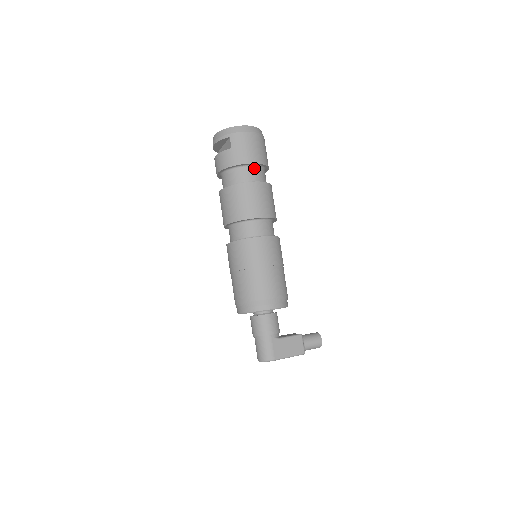
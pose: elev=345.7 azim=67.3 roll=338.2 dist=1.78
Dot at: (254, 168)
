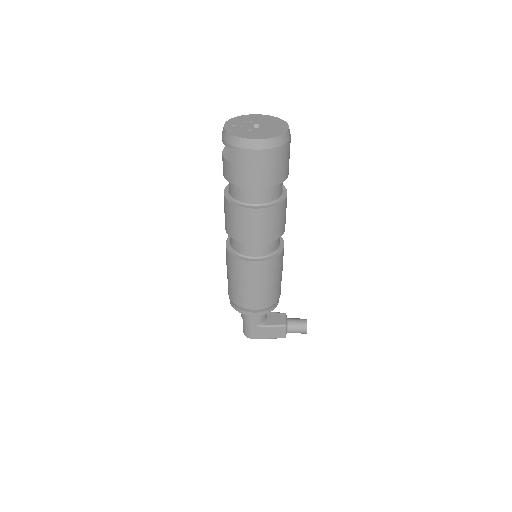
Dot at: (259, 189)
